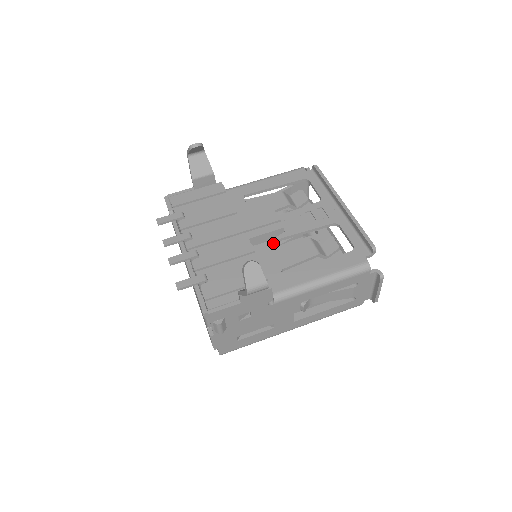
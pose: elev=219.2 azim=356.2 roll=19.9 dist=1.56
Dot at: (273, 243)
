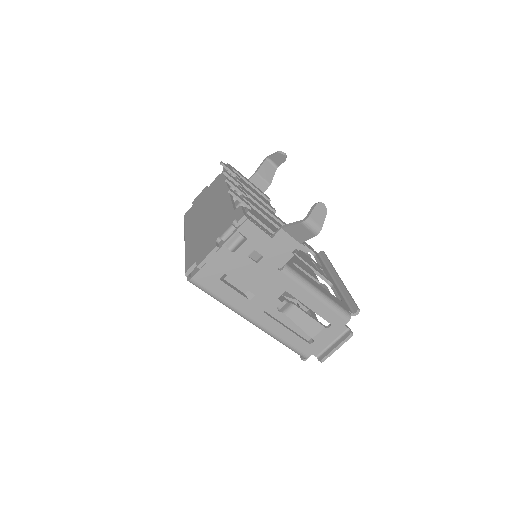
Dot at: occluded
